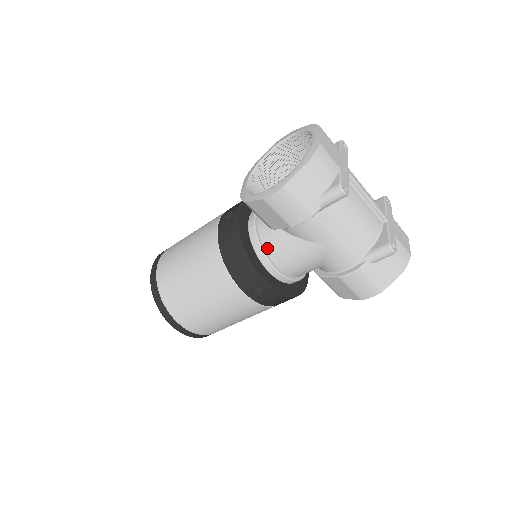
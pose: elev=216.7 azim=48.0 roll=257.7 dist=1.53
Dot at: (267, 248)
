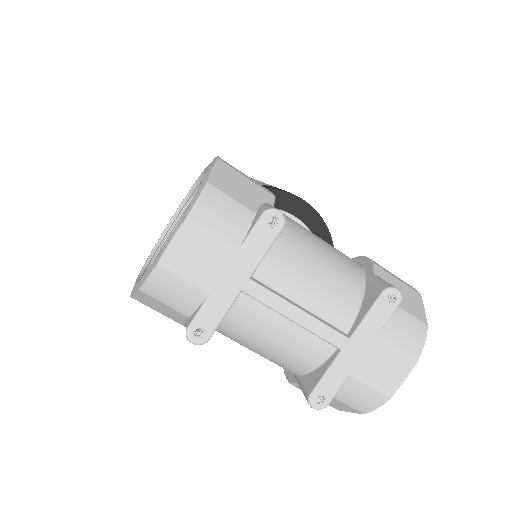
Dot at: occluded
